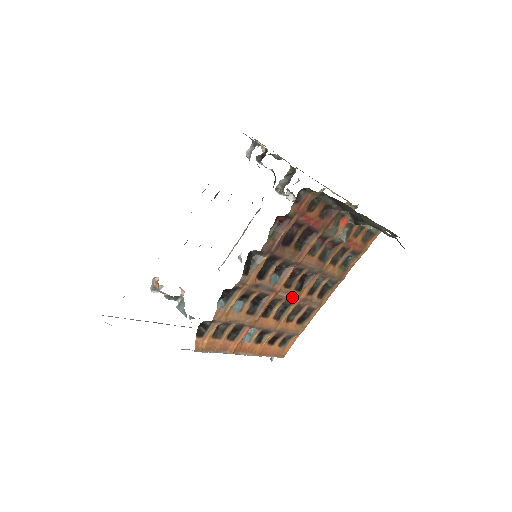
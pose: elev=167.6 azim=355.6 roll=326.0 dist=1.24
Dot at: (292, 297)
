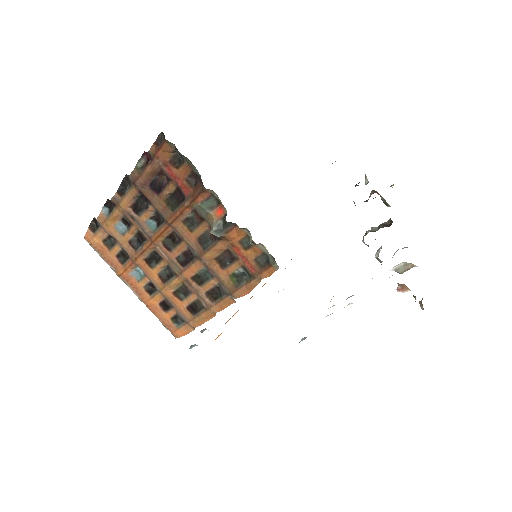
Dot at: (175, 266)
